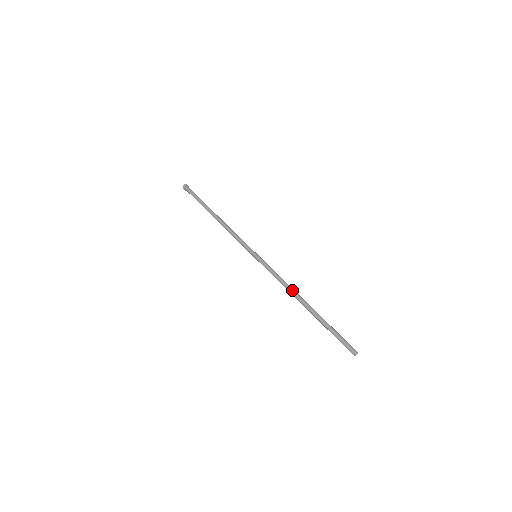
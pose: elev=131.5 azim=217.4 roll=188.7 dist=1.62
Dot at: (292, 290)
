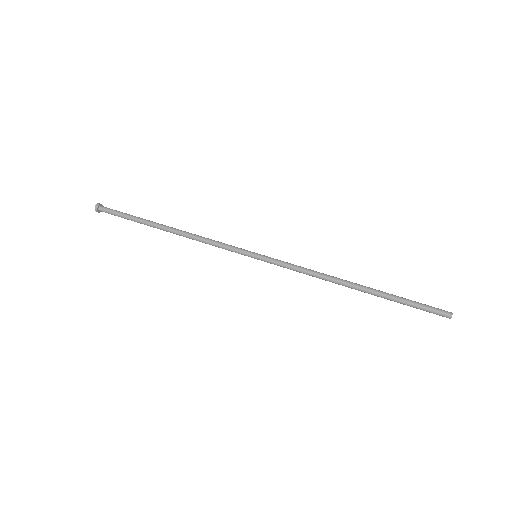
Dot at: (331, 276)
